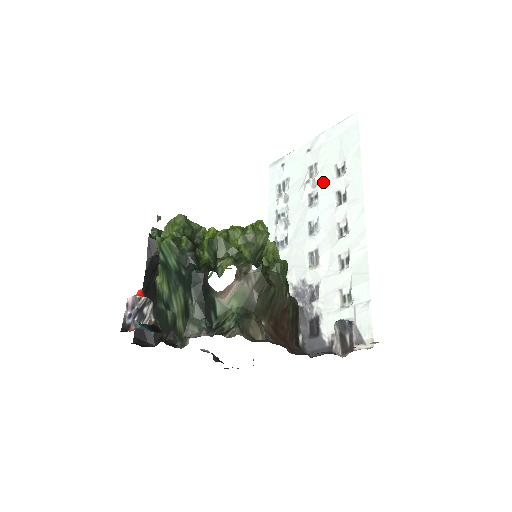
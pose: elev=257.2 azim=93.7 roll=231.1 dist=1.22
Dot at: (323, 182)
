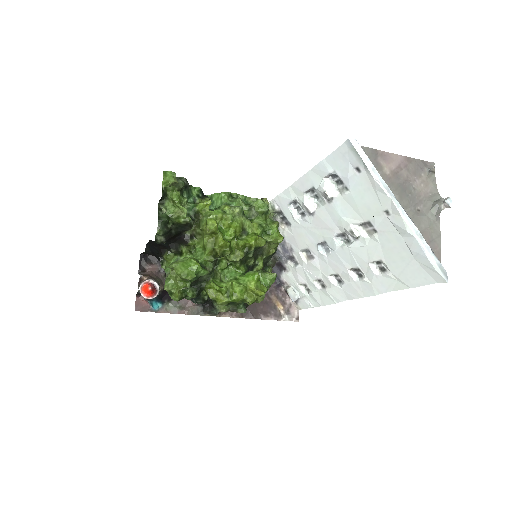
Dot at: (361, 250)
